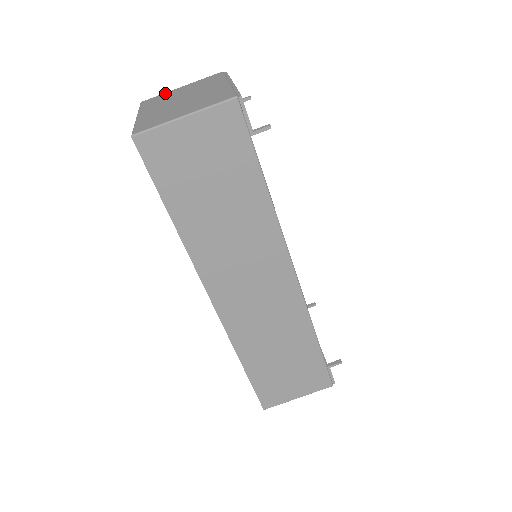
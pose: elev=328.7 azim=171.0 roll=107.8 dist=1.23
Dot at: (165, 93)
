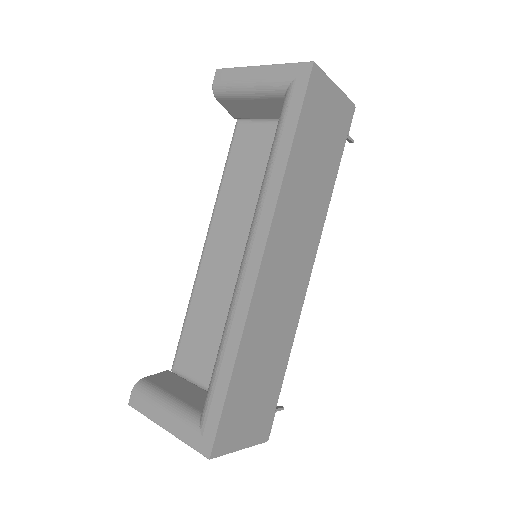
Dot at: occluded
